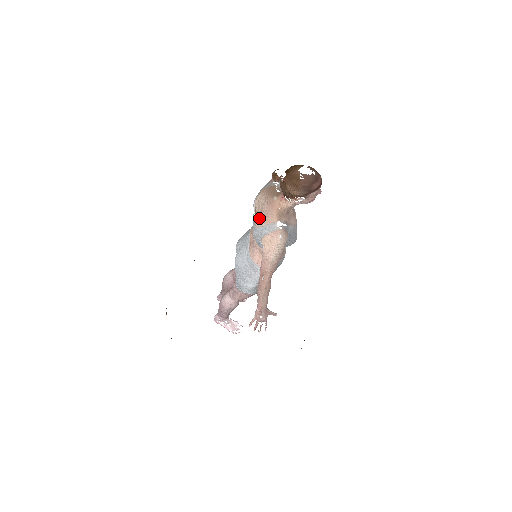
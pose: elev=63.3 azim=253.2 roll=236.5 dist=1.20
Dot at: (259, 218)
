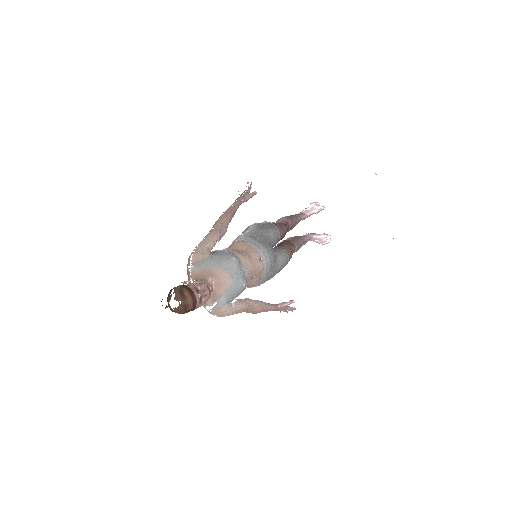
Dot at: occluded
